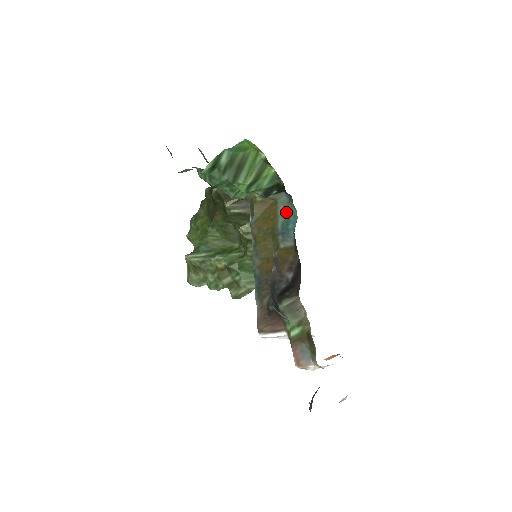
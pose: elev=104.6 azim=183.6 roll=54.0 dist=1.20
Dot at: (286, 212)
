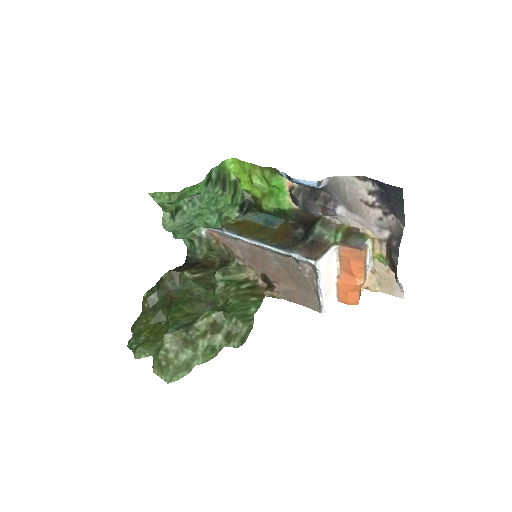
Dot at: (259, 218)
